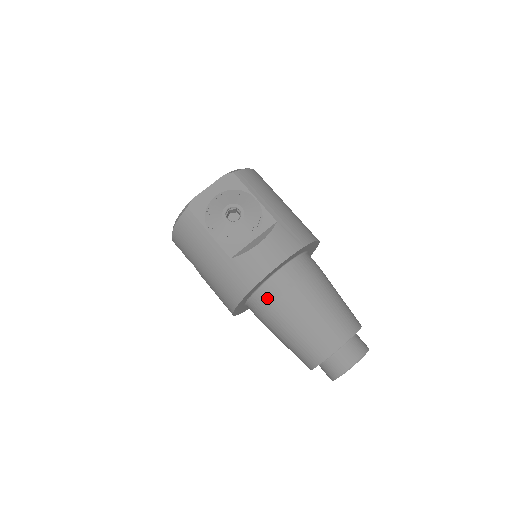
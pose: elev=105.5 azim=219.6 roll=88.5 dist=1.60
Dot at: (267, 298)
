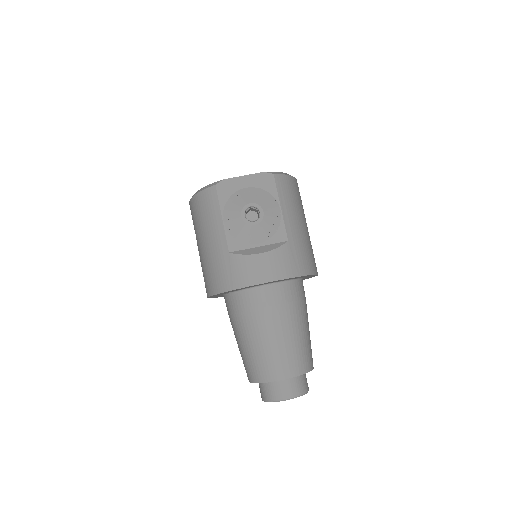
Dot at: (243, 303)
